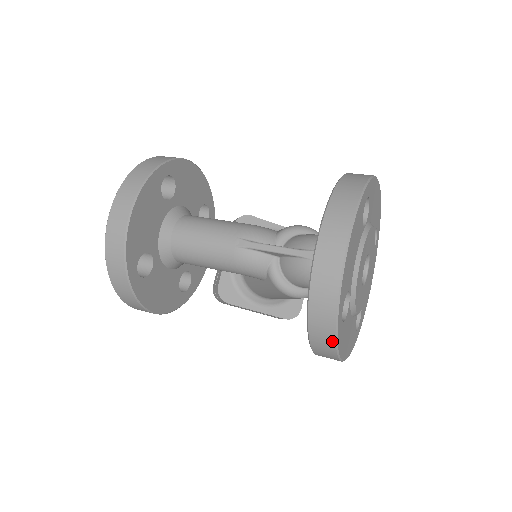
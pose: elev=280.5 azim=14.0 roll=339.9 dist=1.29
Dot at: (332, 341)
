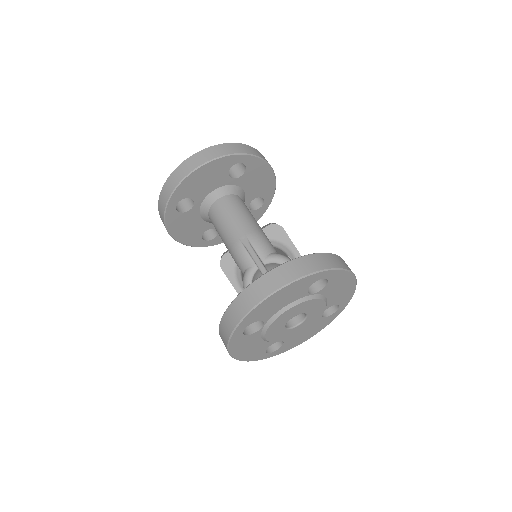
Dot at: (227, 338)
